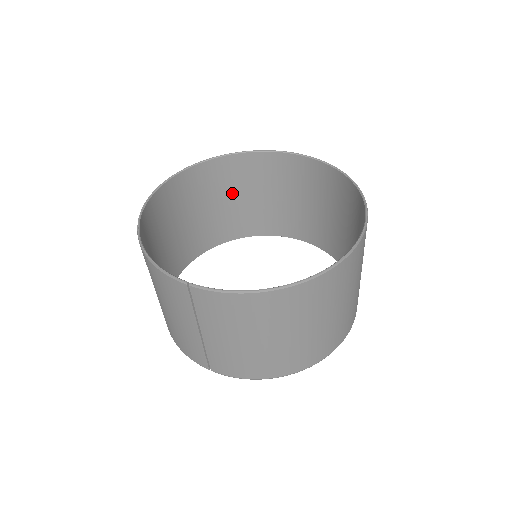
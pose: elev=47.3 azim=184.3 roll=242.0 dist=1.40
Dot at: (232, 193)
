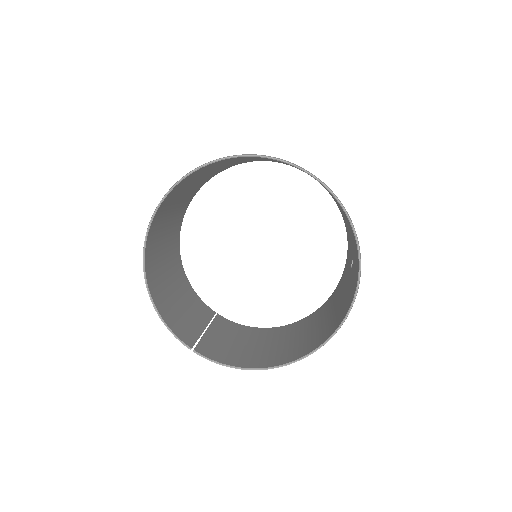
Dot at: occluded
